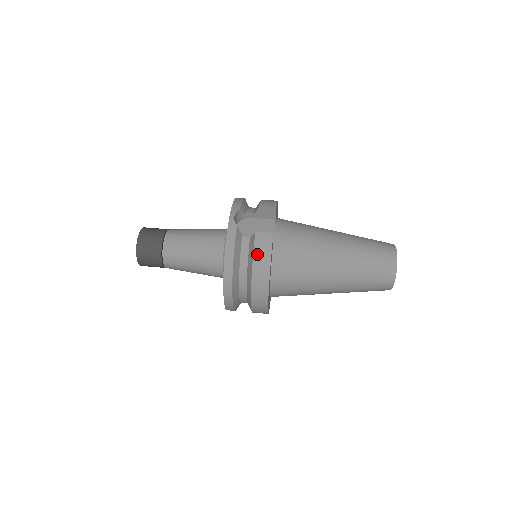
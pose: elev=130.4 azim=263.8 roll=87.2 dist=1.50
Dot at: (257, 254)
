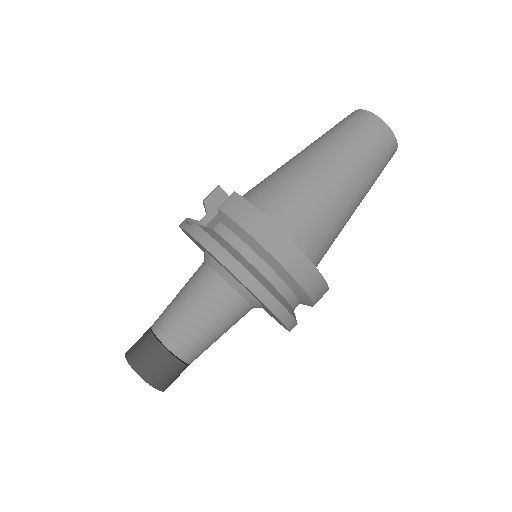
Dot at: (239, 219)
